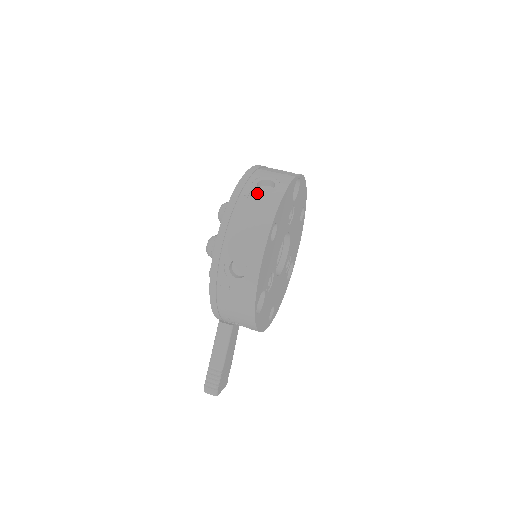
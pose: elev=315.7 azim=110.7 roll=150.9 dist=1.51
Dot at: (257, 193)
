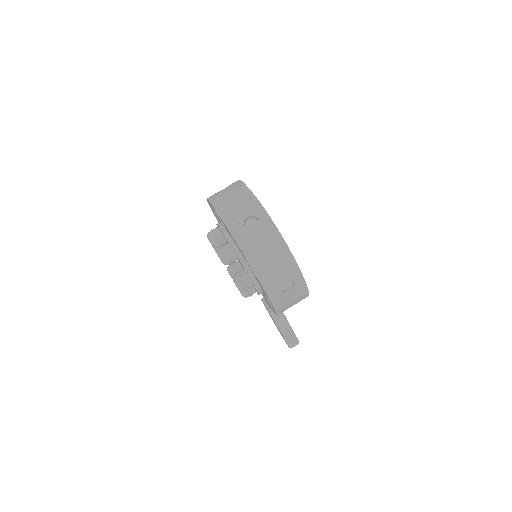
Dot at: (256, 235)
